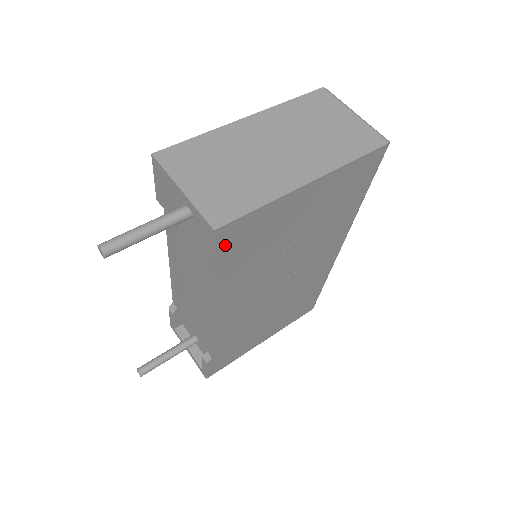
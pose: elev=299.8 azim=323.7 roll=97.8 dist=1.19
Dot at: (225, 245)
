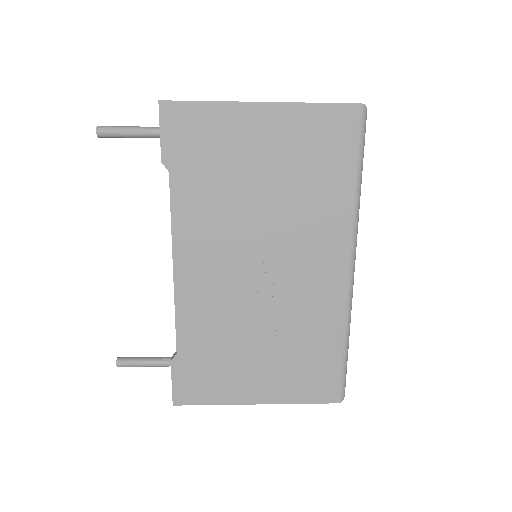
Dot at: (172, 132)
